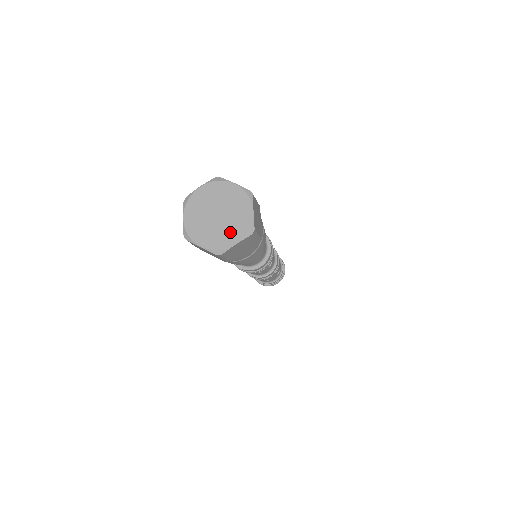
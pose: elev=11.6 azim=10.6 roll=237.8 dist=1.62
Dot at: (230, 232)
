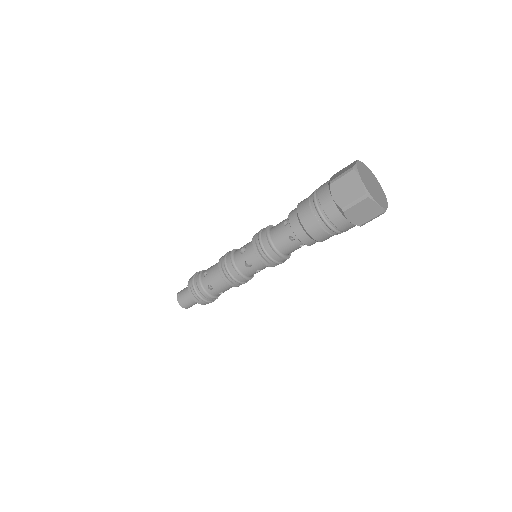
Dot at: (376, 197)
